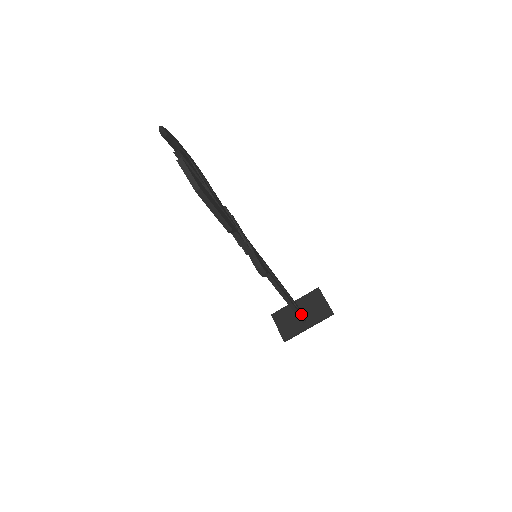
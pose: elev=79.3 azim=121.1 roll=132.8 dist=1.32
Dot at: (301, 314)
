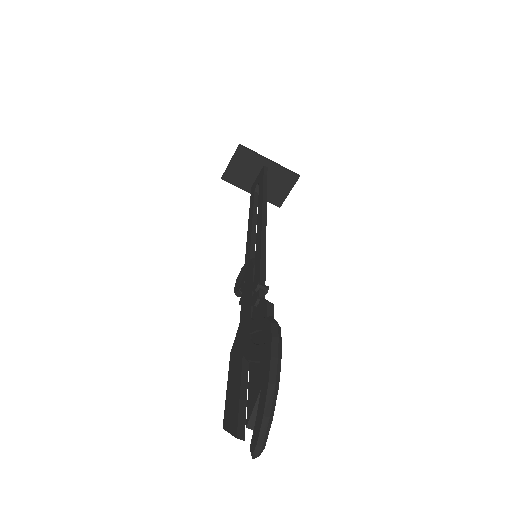
Dot at: occluded
